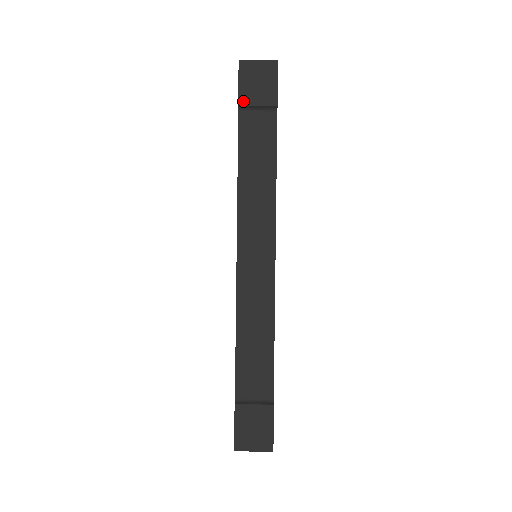
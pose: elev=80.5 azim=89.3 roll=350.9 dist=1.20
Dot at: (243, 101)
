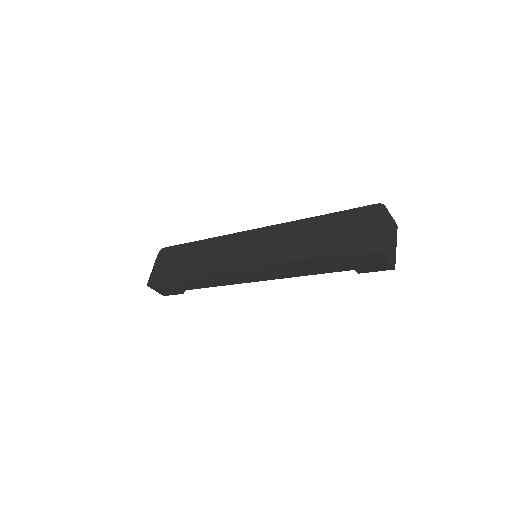
Dot at: (350, 259)
